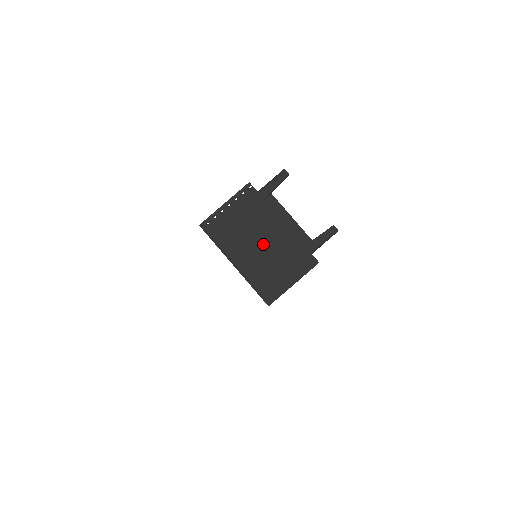
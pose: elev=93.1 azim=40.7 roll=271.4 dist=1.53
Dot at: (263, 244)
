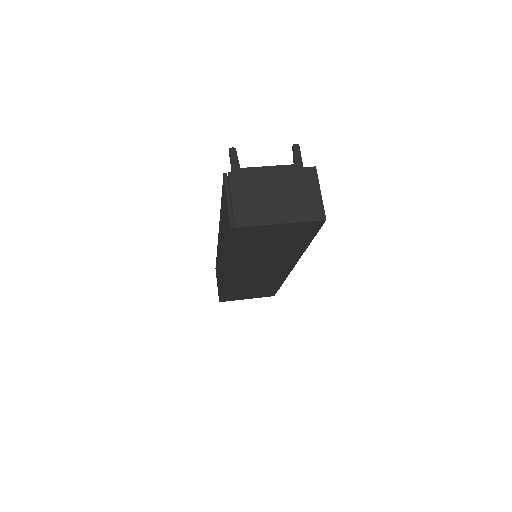
Dot at: (277, 194)
